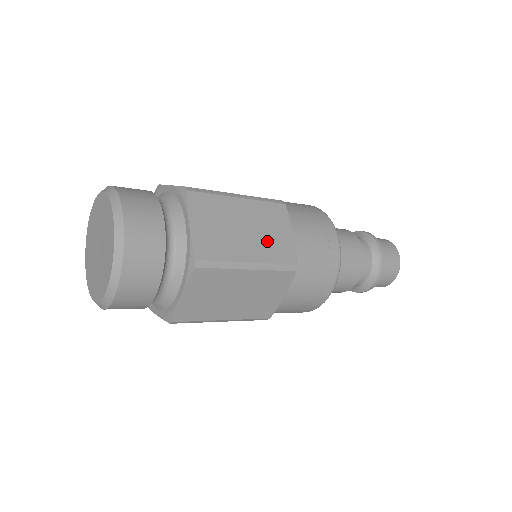
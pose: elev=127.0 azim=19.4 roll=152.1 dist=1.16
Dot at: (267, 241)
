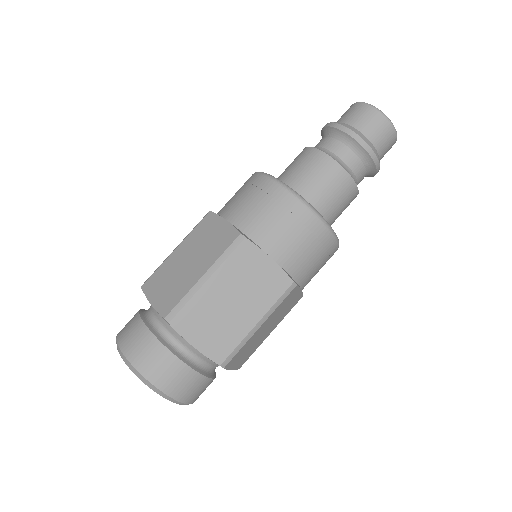
Dot at: (256, 291)
